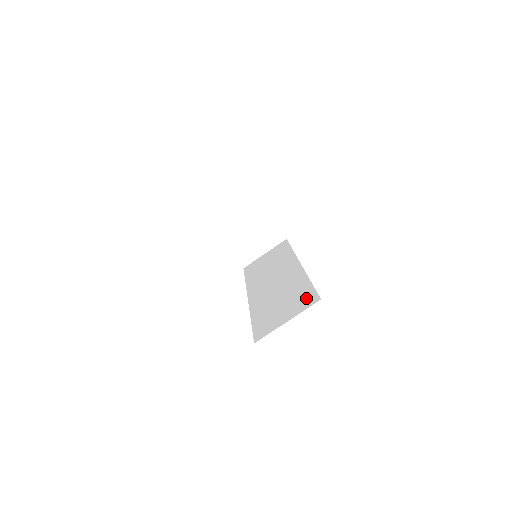
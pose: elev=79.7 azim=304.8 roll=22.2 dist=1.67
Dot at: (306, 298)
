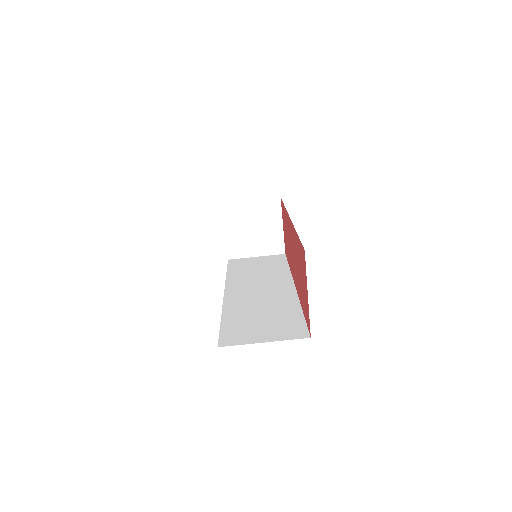
Dot at: (293, 327)
